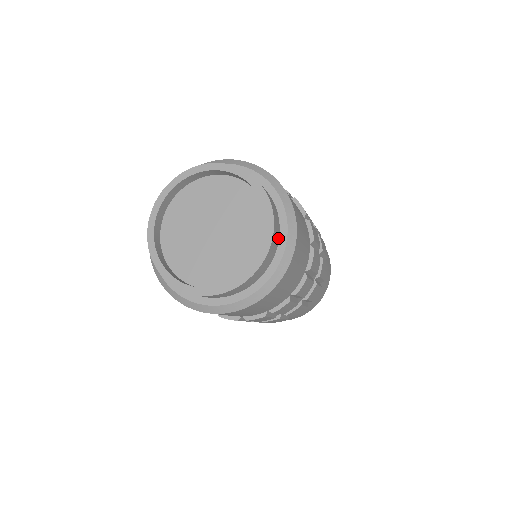
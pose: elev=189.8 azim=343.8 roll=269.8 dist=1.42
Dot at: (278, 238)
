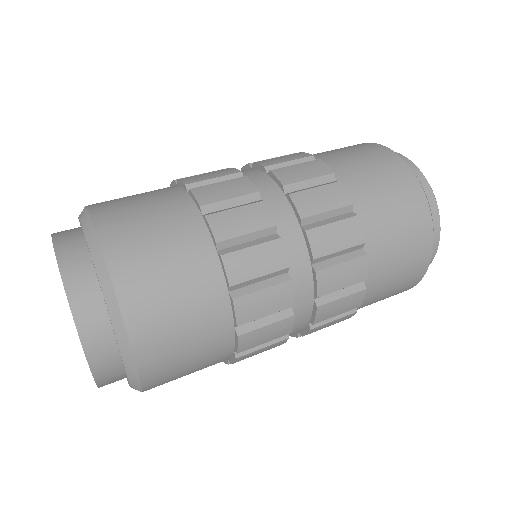
Dot at: occluded
